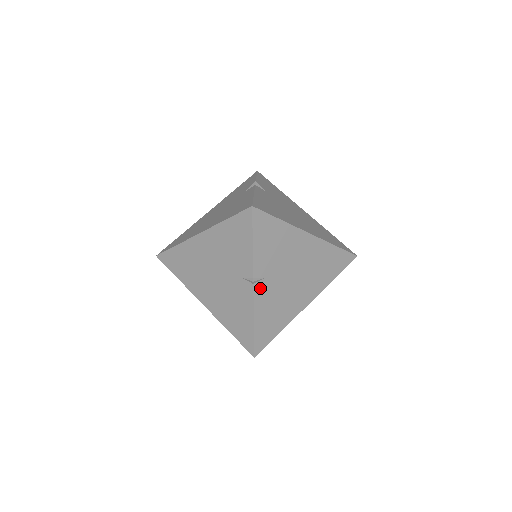
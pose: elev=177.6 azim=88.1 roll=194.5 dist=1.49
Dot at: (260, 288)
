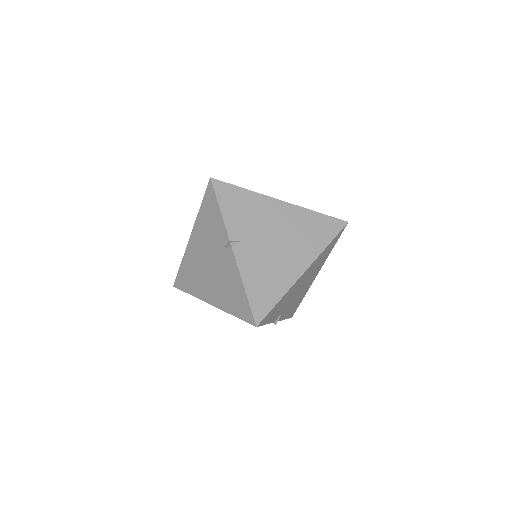
Dot at: (241, 251)
